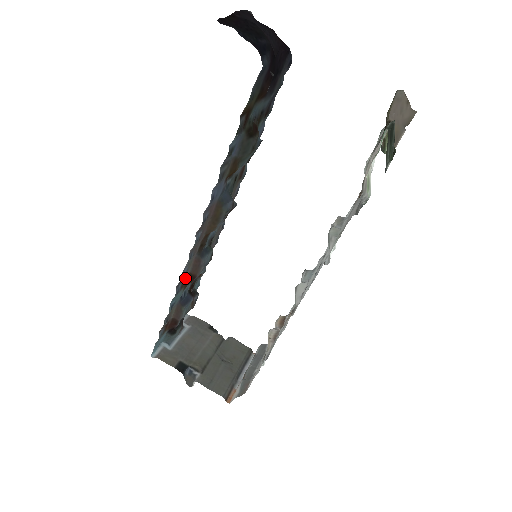
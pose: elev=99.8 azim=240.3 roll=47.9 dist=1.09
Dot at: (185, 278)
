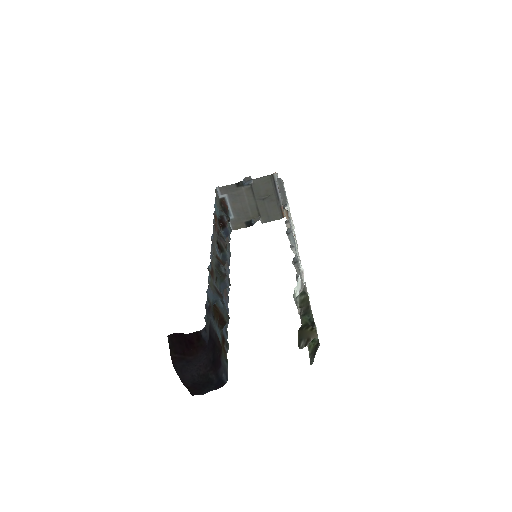
Dot at: occluded
